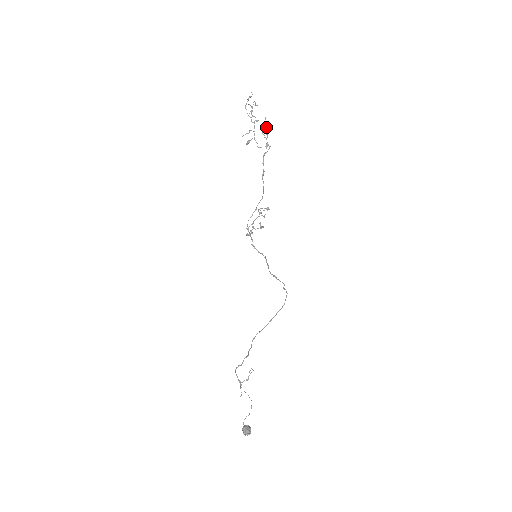
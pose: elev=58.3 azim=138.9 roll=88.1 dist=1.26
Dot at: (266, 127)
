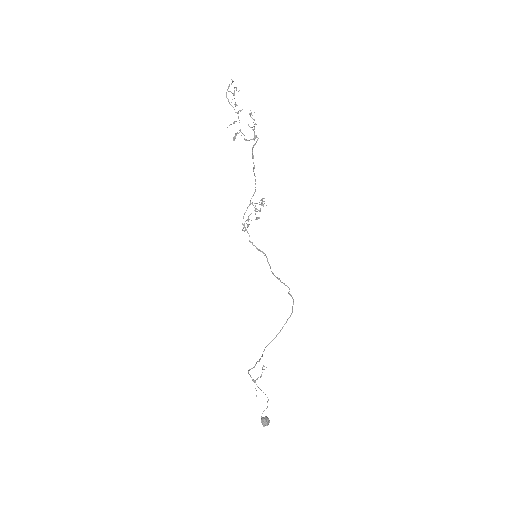
Dot at: (252, 118)
